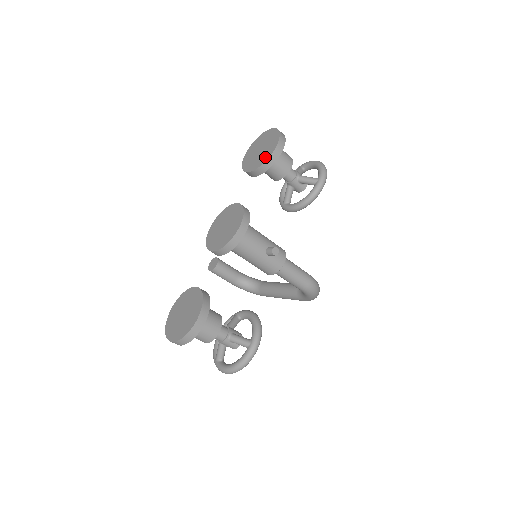
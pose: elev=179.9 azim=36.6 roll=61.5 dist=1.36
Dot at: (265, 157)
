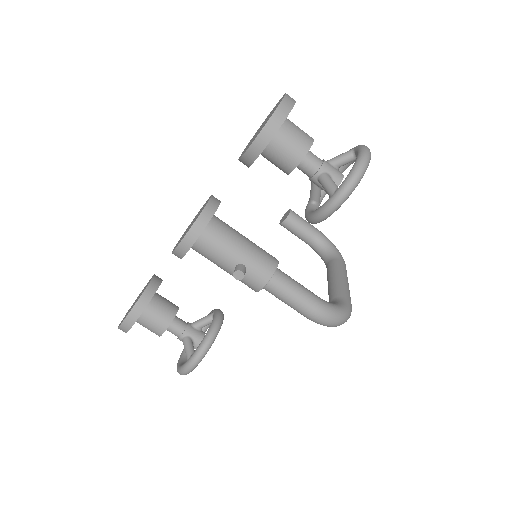
Dot at: (247, 147)
